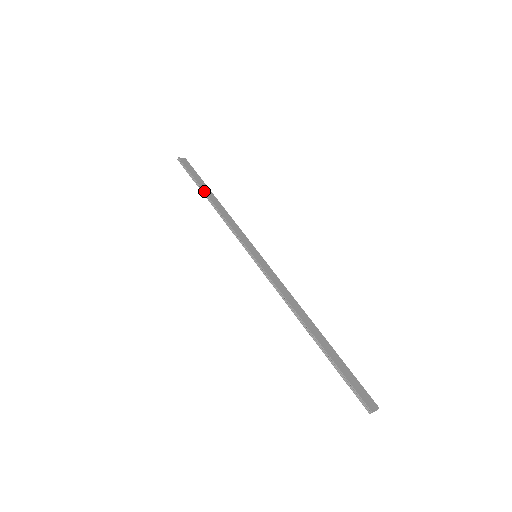
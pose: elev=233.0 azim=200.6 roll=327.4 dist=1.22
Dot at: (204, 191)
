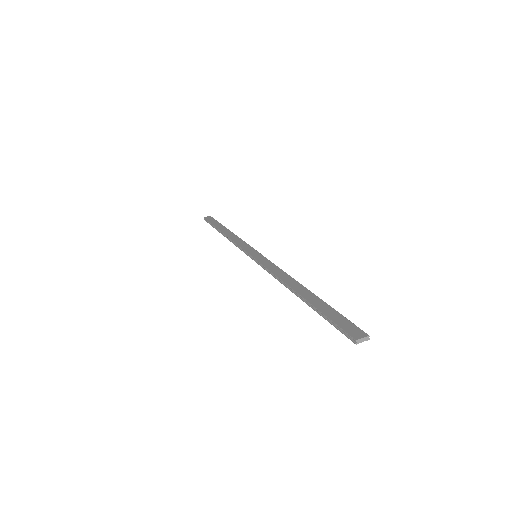
Dot at: (219, 230)
